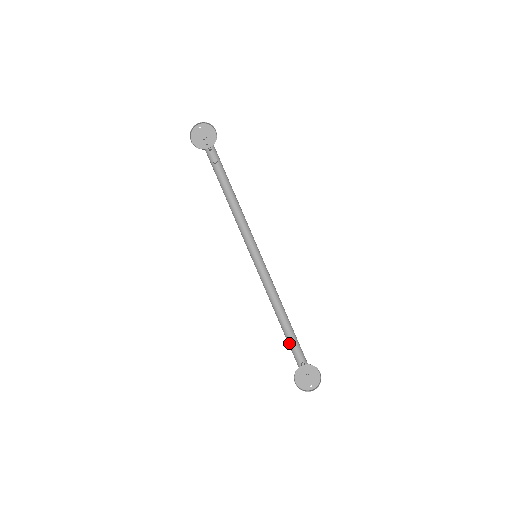
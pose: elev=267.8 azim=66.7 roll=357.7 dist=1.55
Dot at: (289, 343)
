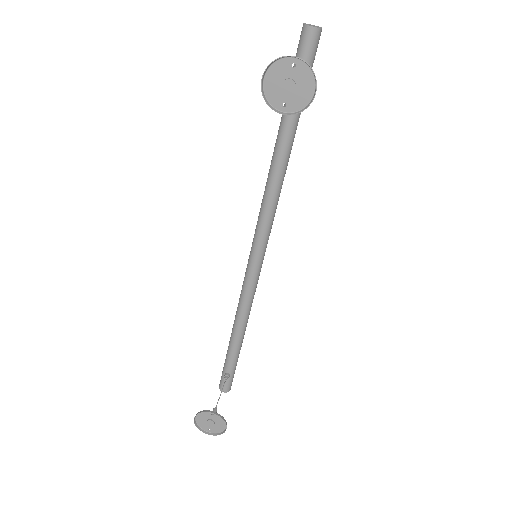
Dot at: (228, 350)
